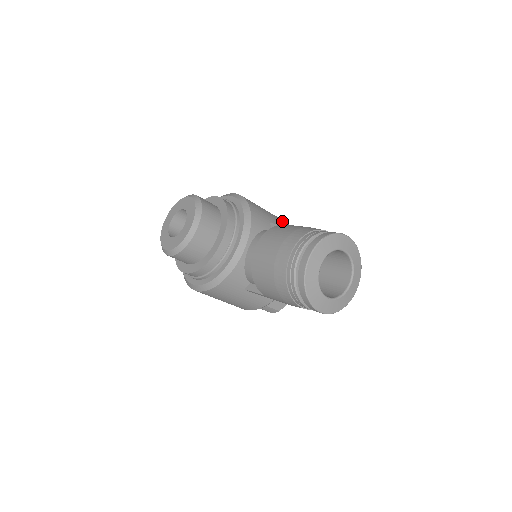
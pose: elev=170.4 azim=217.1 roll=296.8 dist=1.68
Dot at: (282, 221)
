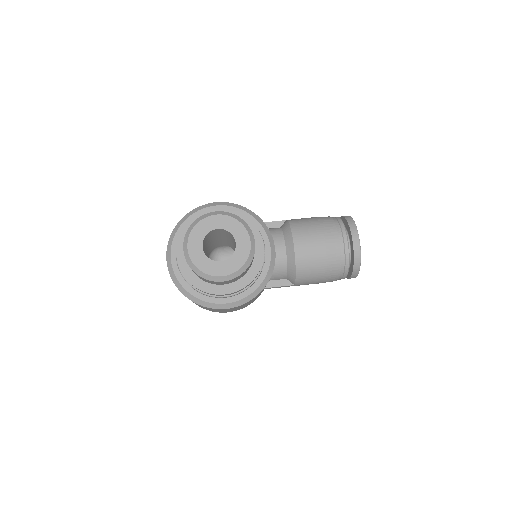
Dot at: occluded
